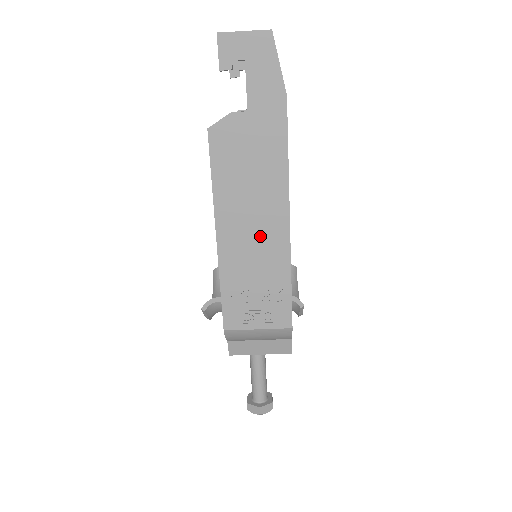
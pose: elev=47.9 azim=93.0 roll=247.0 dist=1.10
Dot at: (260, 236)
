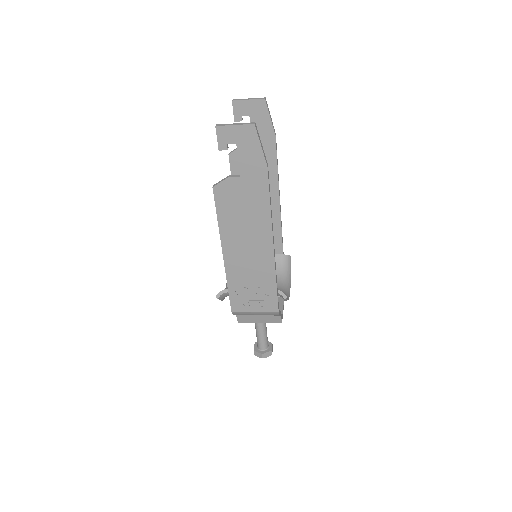
Dot at: (253, 255)
